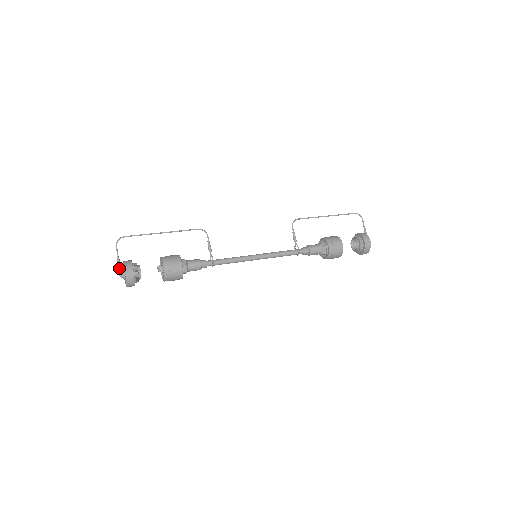
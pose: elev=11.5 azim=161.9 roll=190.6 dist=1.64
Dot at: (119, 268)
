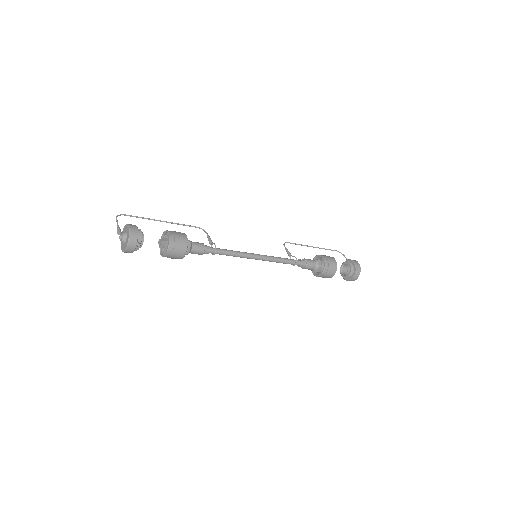
Dot at: (119, 231)
